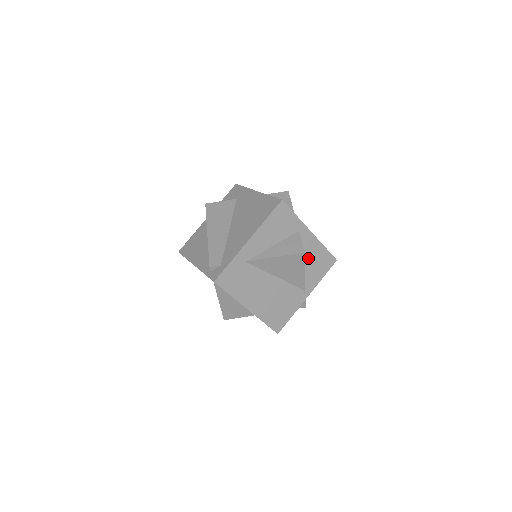
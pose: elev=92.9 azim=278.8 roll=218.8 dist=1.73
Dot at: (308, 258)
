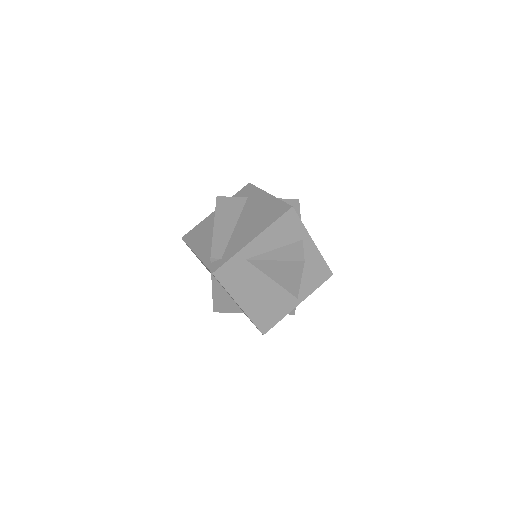
Dot at: (306, 267)
